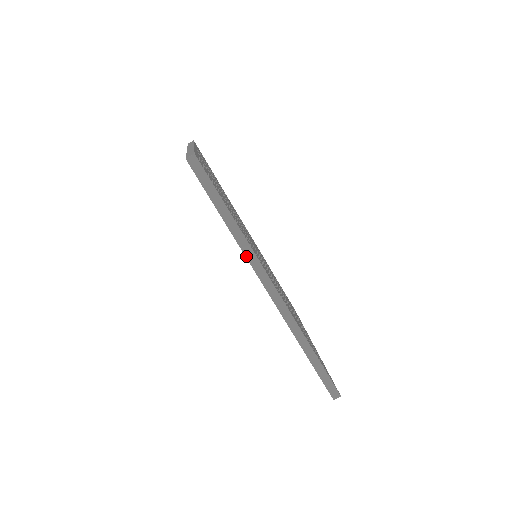
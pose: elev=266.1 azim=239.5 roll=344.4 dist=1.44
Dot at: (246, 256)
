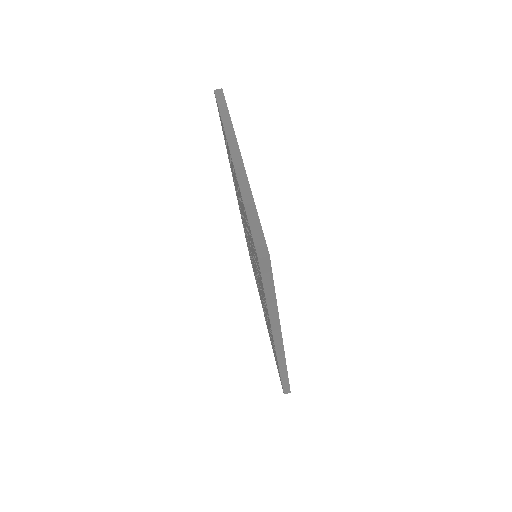
Dot at: (271, 324)
